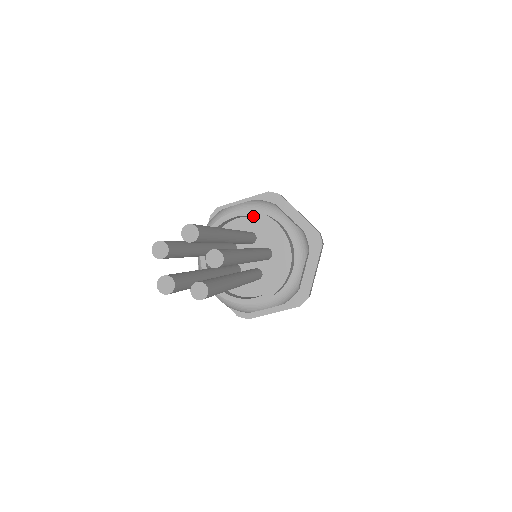
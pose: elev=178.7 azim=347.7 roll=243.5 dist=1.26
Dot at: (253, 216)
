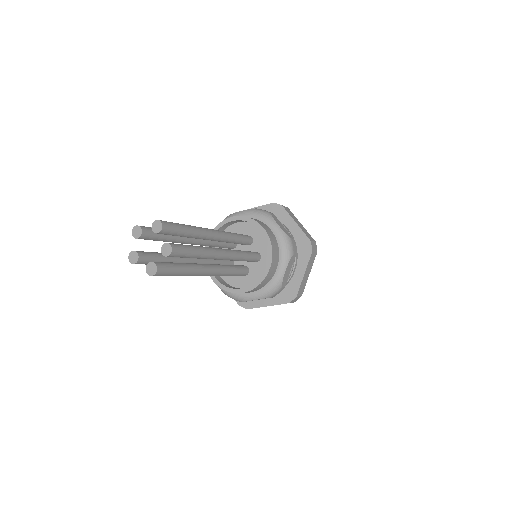
Dot at: occluded
